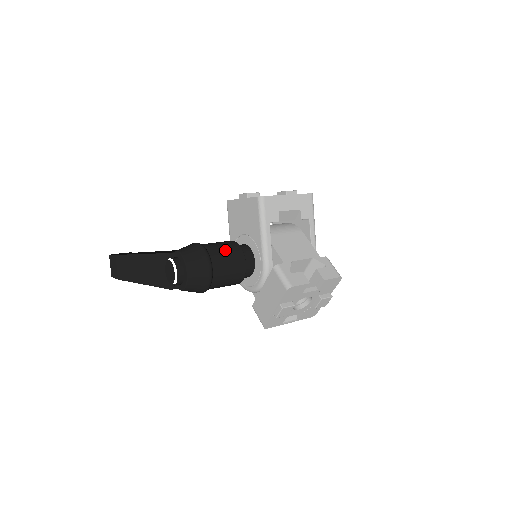
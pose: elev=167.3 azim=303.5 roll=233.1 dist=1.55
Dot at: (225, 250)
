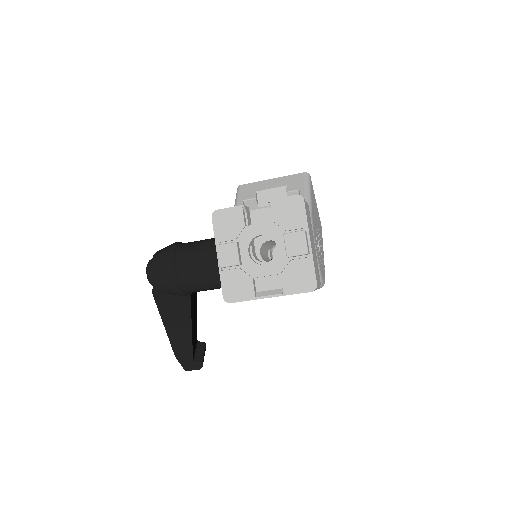
Dot at: (201, 240)
